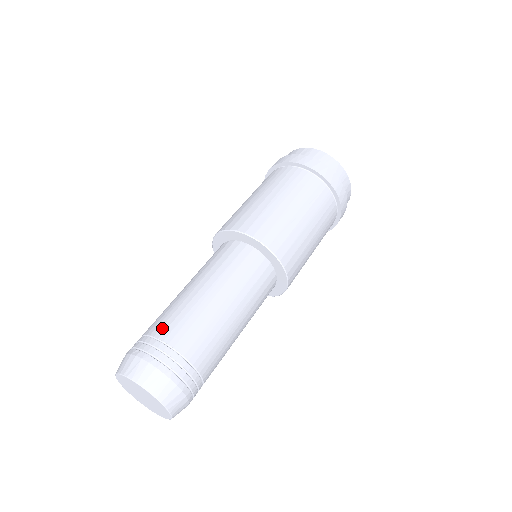
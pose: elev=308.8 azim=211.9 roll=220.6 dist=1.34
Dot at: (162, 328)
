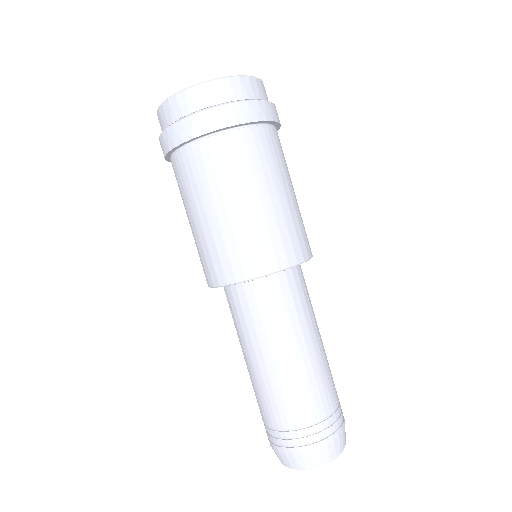
Dot at: (261, 414)
